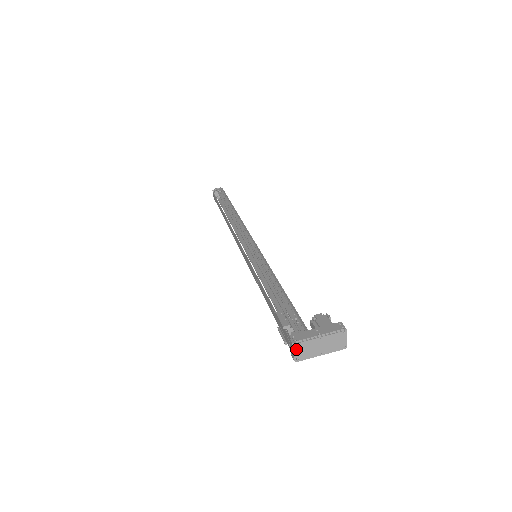
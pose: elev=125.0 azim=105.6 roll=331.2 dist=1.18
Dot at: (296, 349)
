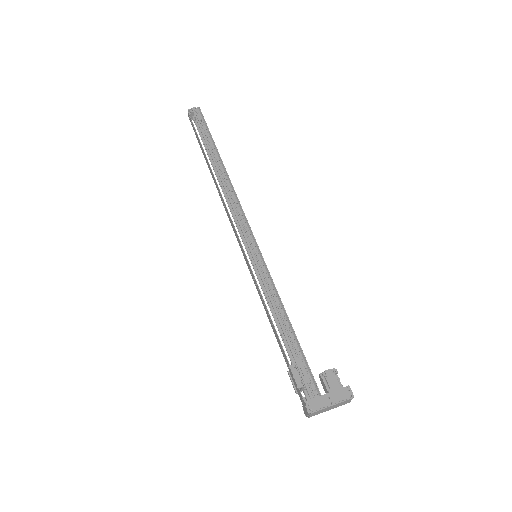
Dot at: (310, 414)
